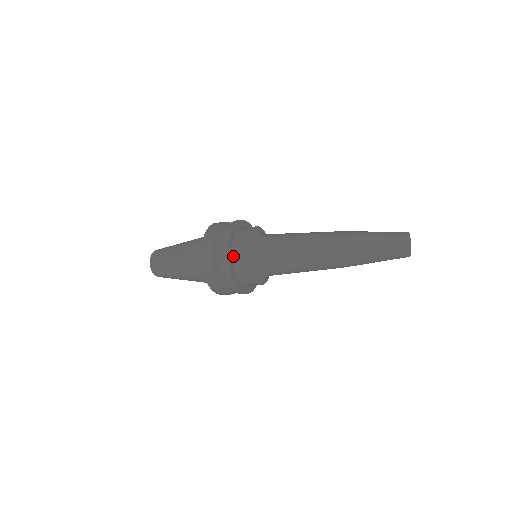
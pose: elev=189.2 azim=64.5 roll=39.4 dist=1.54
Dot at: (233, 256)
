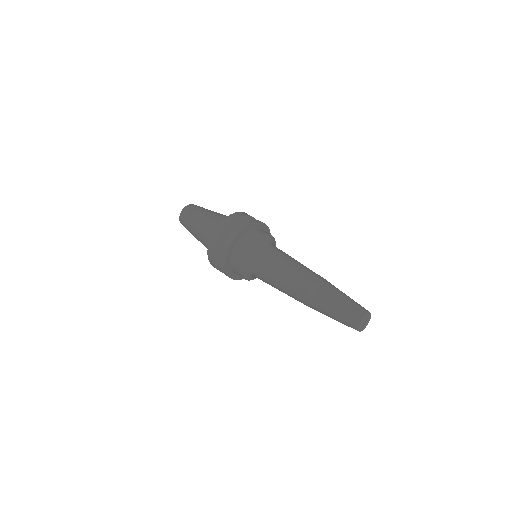
Dot at: (233, 272)
